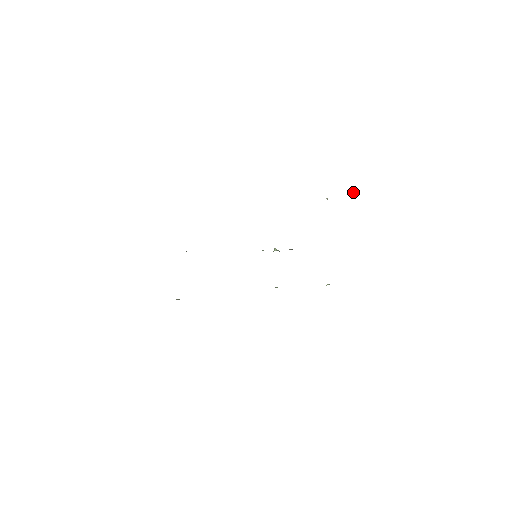
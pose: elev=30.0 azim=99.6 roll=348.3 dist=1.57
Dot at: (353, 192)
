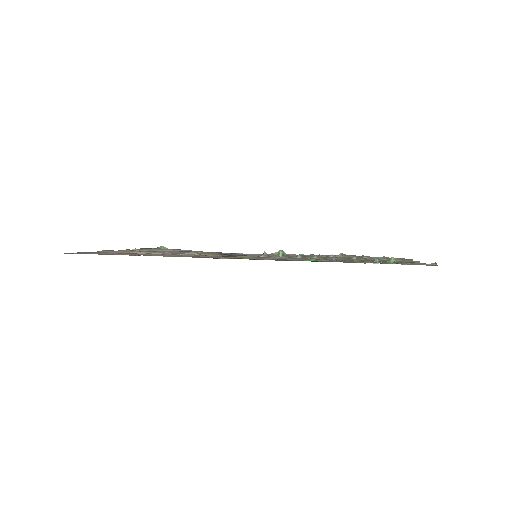
Dot at: (393, 261)
